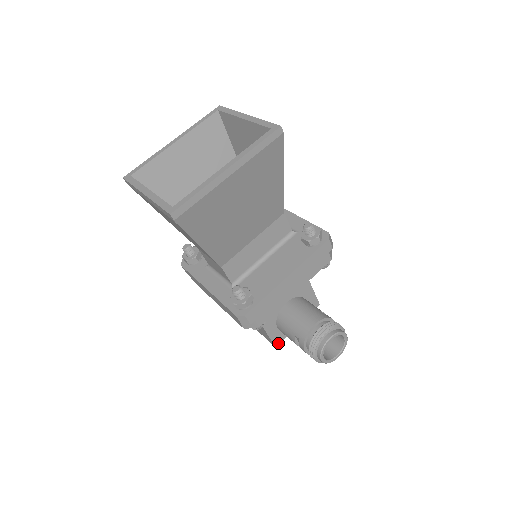
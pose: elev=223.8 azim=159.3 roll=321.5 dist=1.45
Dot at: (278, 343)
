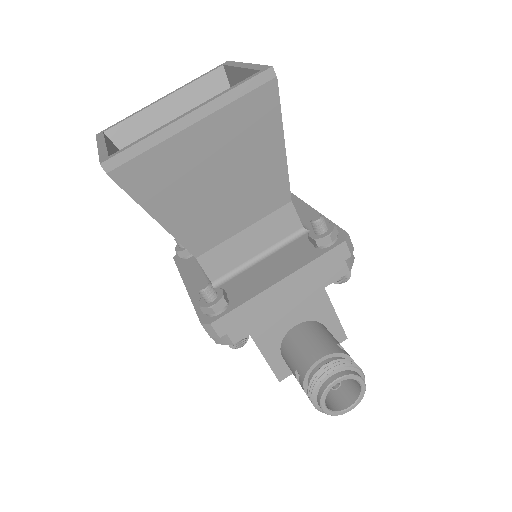
Dot at: (283, 377)
